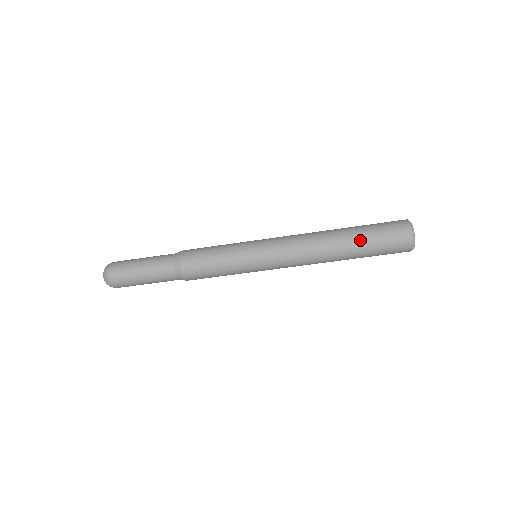
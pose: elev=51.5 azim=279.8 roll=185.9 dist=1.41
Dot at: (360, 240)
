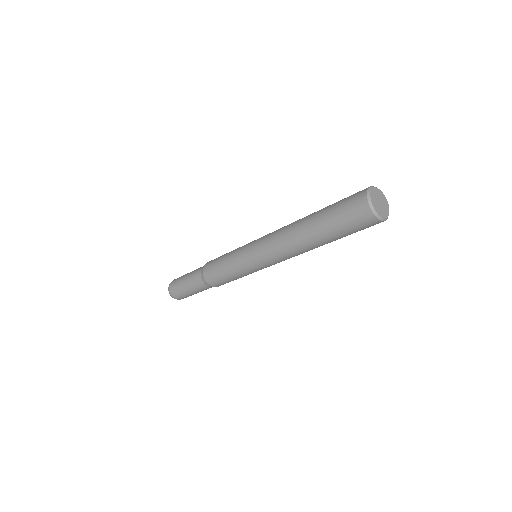
Dot at: (321, 221)
